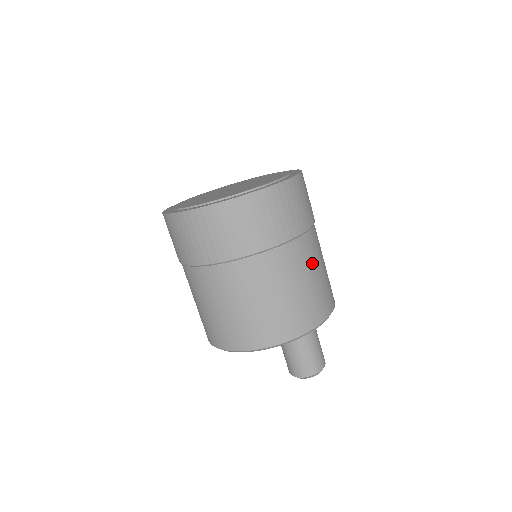
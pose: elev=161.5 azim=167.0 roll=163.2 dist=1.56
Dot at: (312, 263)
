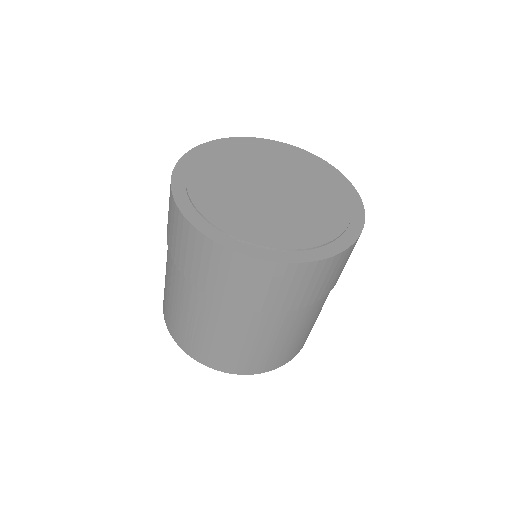
Dot at: occluded
